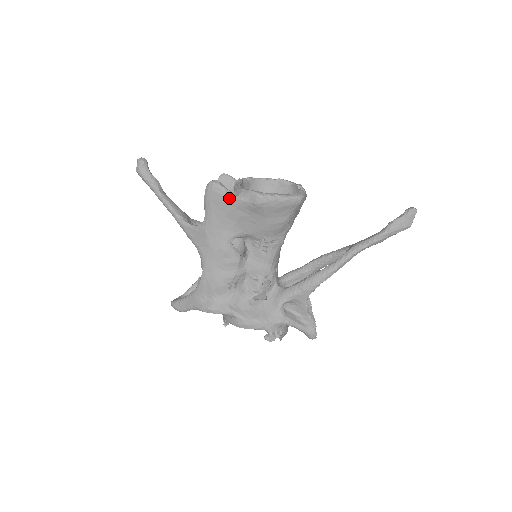
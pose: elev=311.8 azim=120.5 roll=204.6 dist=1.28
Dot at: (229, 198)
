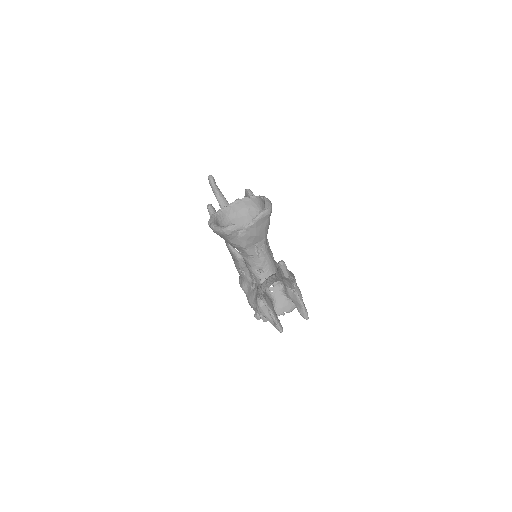
Dot at: occluded
